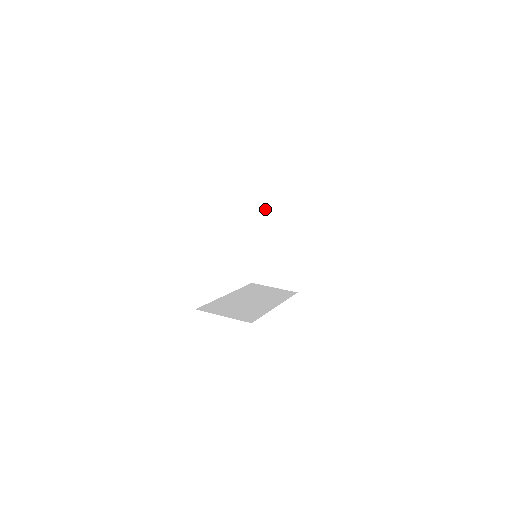
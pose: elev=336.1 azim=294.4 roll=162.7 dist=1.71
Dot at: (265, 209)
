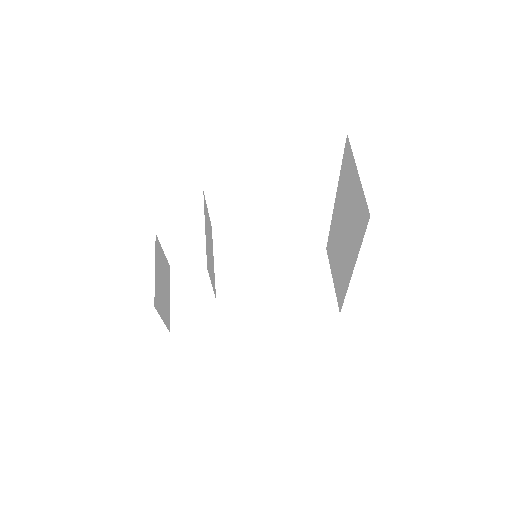
Dot at: (341, 186)
